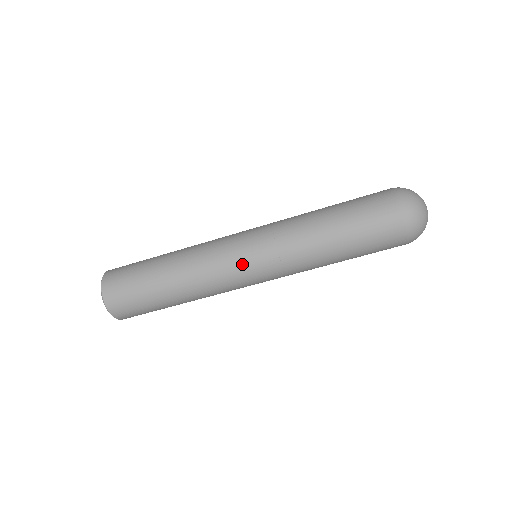
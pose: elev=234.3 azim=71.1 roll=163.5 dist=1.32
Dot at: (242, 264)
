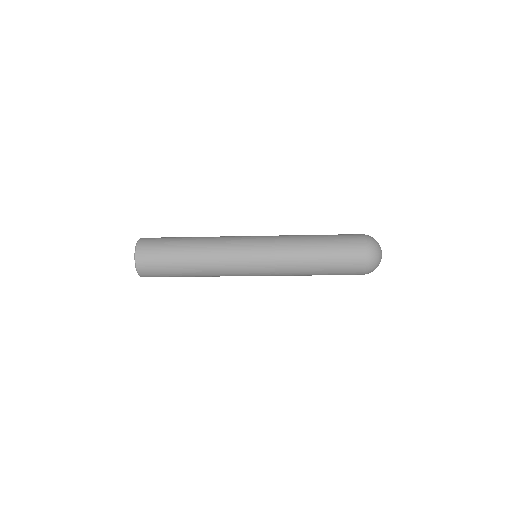
Dot at: occluded
